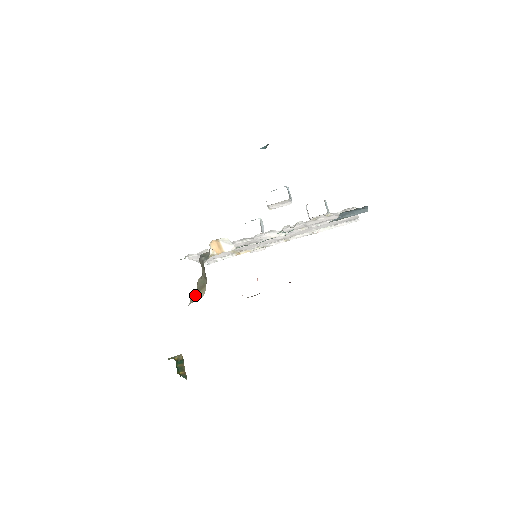
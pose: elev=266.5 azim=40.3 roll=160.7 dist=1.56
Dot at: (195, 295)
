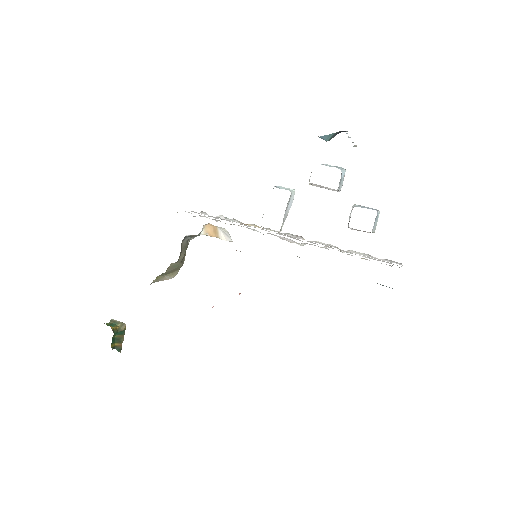
Dot at: (162, 276)
